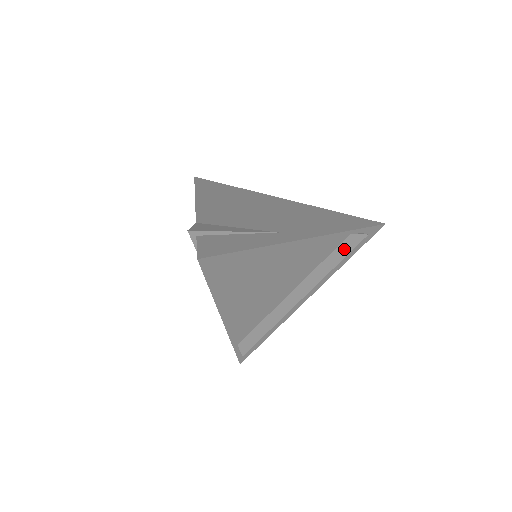
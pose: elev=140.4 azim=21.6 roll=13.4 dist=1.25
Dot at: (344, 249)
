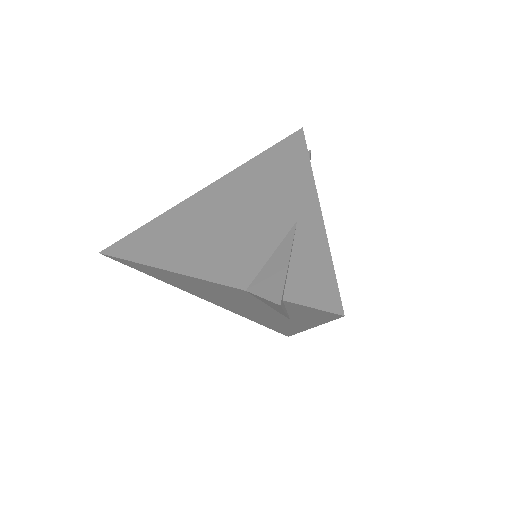
Dot at: occluded
